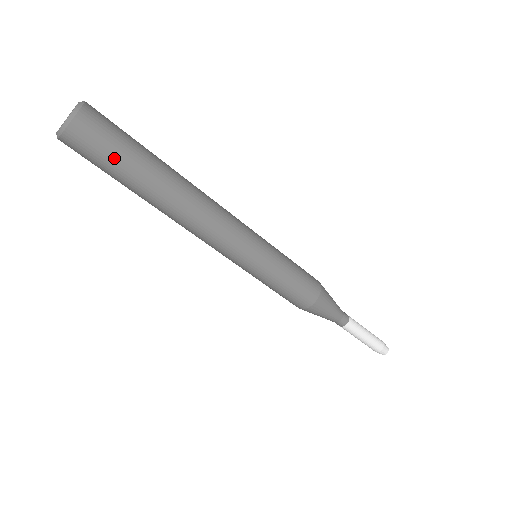
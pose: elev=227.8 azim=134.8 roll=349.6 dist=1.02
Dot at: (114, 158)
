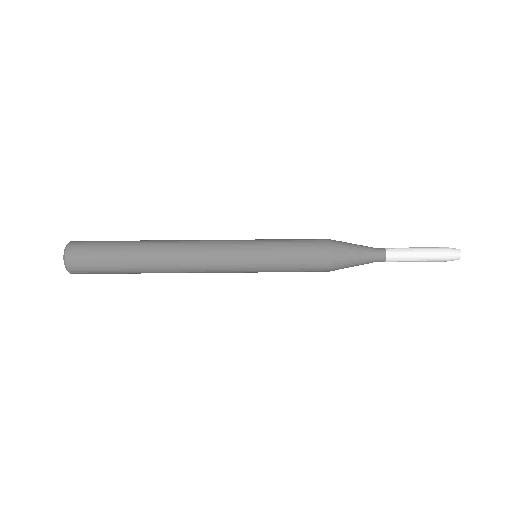
Dot at: (103, 263)
